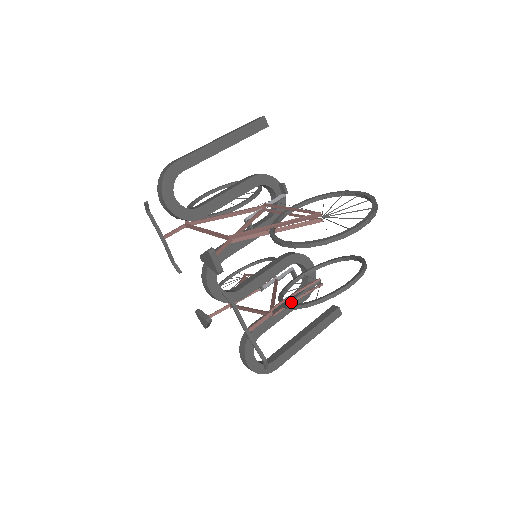
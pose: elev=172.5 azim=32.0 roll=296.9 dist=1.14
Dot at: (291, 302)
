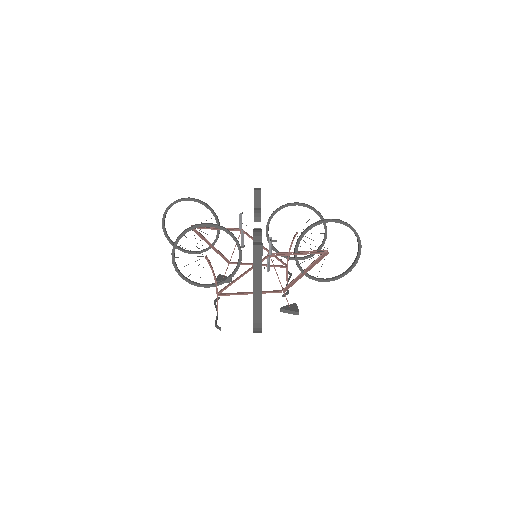
Dot at: occluded
